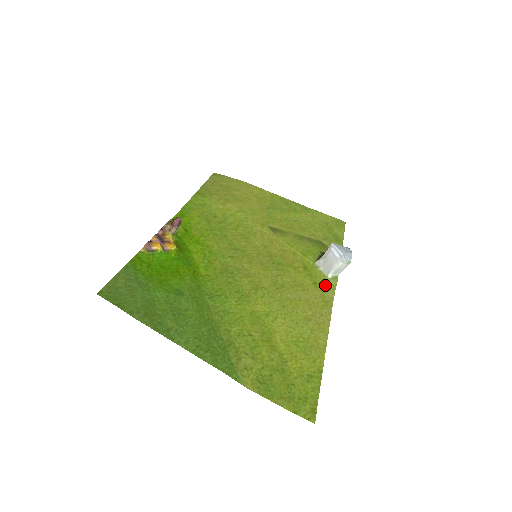
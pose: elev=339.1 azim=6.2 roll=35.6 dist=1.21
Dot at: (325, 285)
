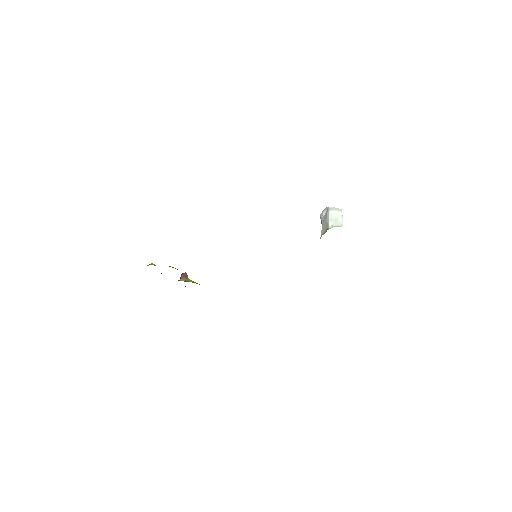
Dot at: occluded
